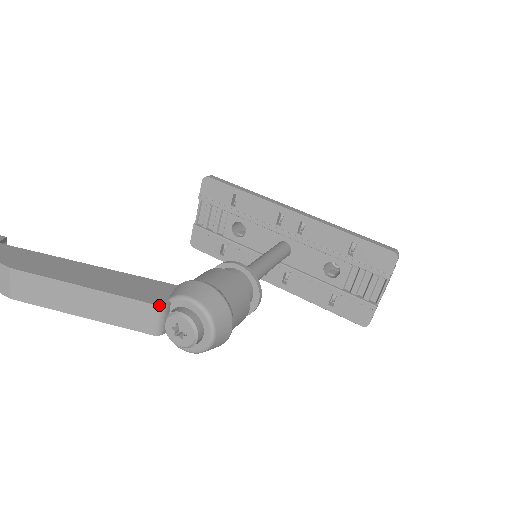
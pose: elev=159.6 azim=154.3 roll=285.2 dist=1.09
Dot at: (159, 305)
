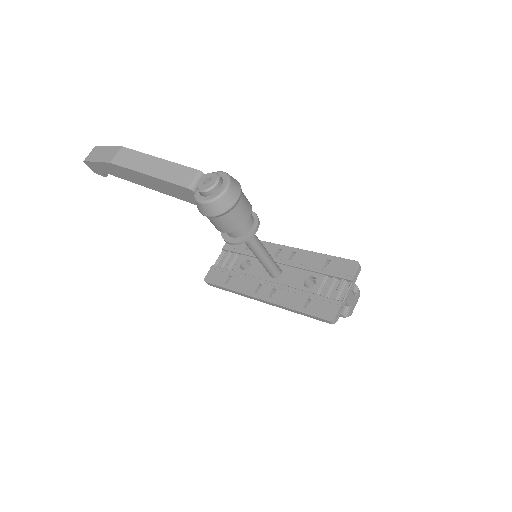
Dot at: occluded
